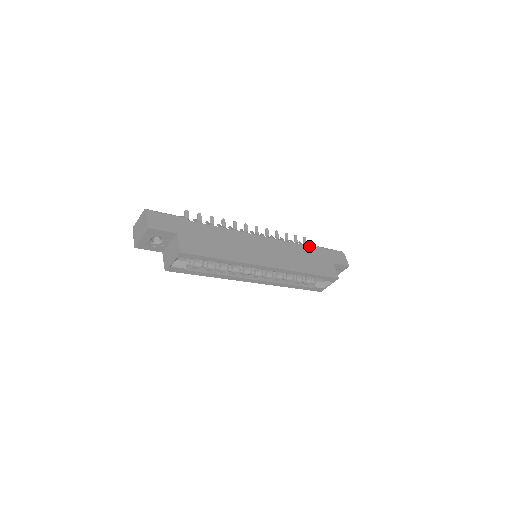
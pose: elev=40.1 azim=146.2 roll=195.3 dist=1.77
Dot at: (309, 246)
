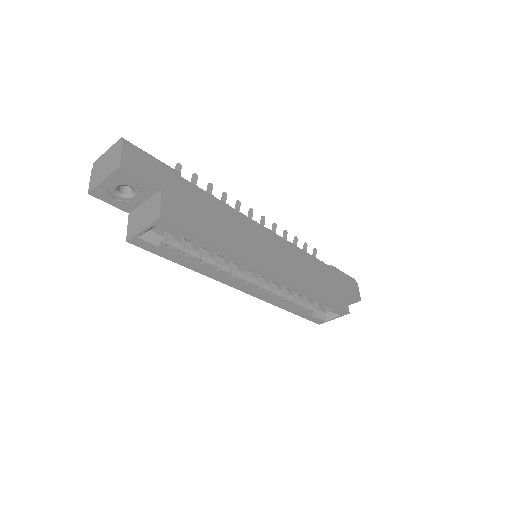
Dot at: (322, 261)
